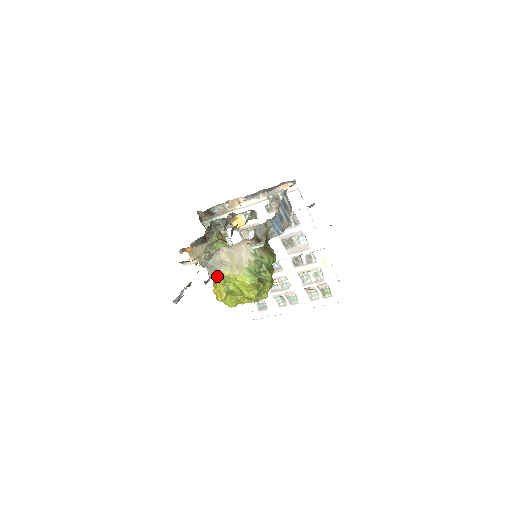
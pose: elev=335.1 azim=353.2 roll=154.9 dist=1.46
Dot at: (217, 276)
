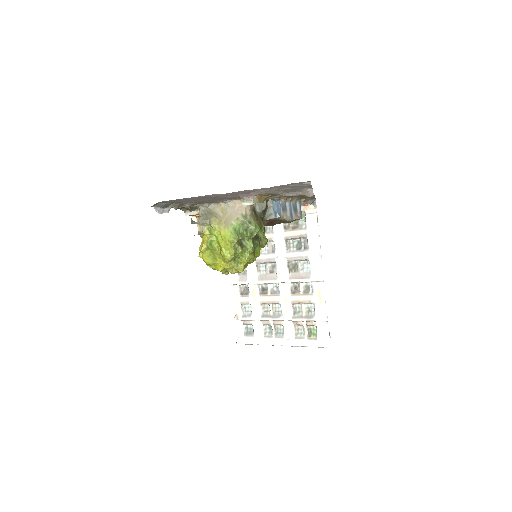
Dot at: (206, 225)
